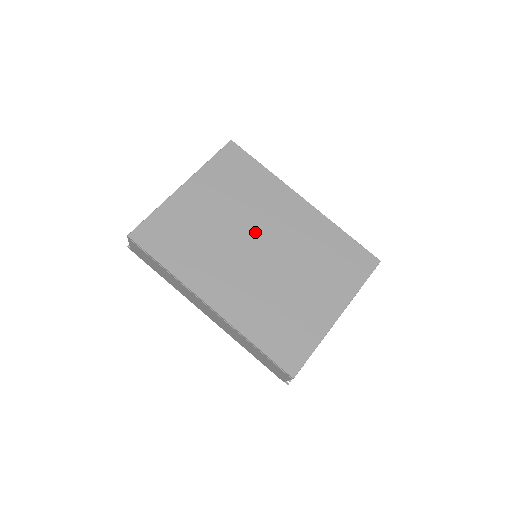
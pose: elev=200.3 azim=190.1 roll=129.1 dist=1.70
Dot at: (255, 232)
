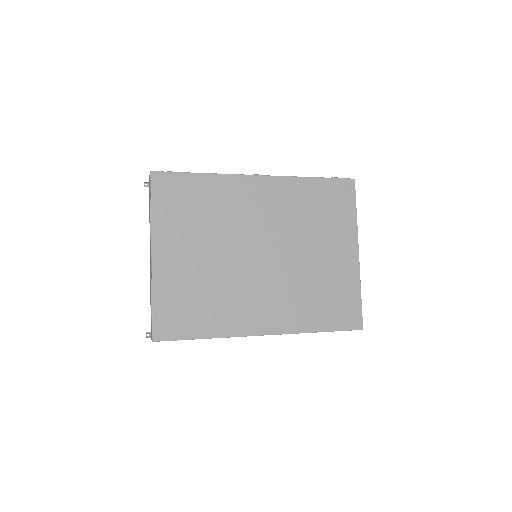
Dot at: (246, 243)
